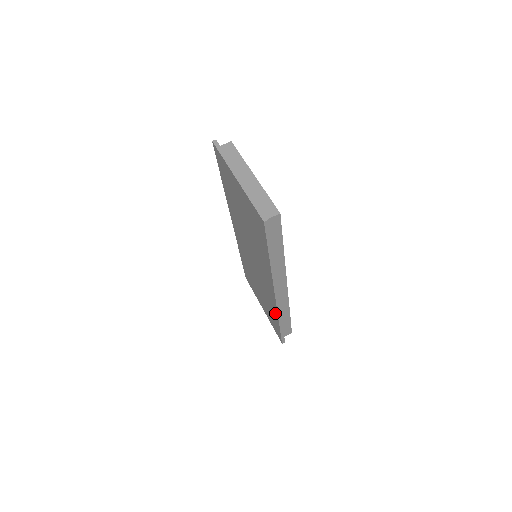
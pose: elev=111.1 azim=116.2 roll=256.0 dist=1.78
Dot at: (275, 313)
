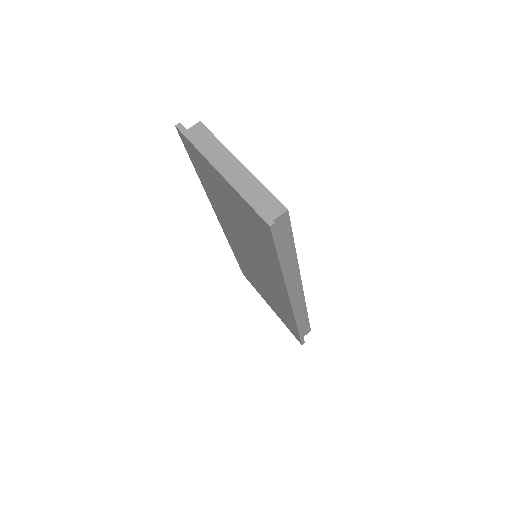
Dot at: (291, 318)
